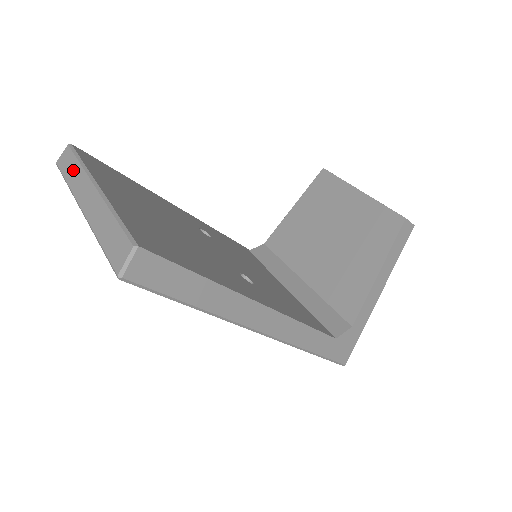
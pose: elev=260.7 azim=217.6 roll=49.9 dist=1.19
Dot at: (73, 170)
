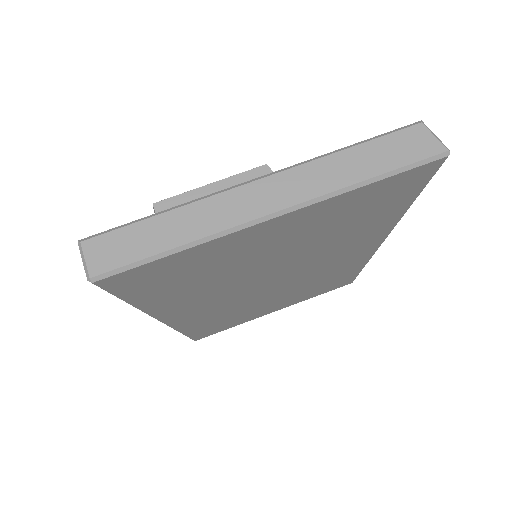
Dot at: (167, 228)
